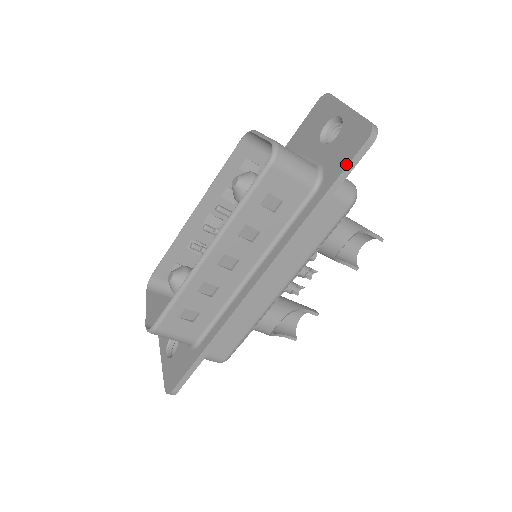
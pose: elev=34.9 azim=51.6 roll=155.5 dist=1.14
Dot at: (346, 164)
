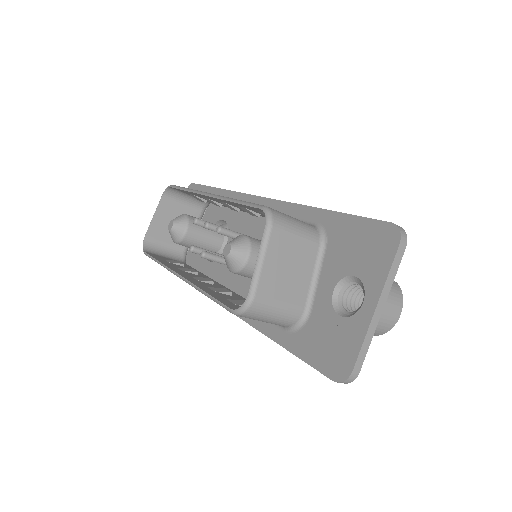
Dot at: (309, 362)
